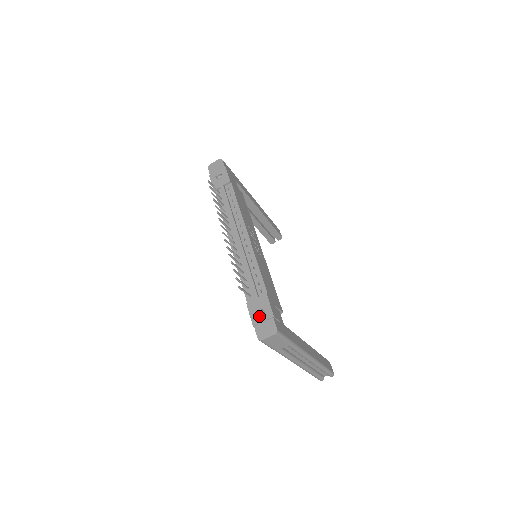
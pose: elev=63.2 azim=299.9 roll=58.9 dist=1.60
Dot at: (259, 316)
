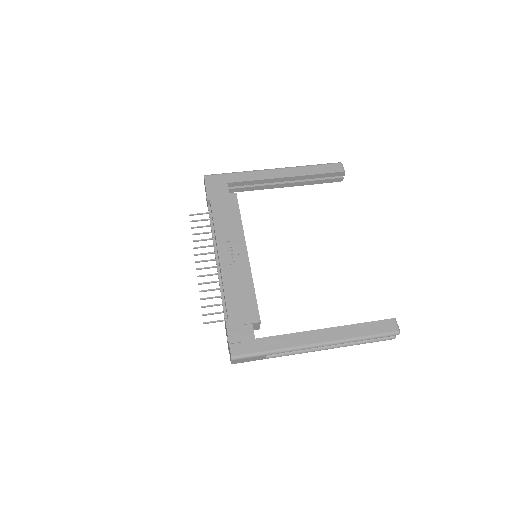
Dot at: occluded
